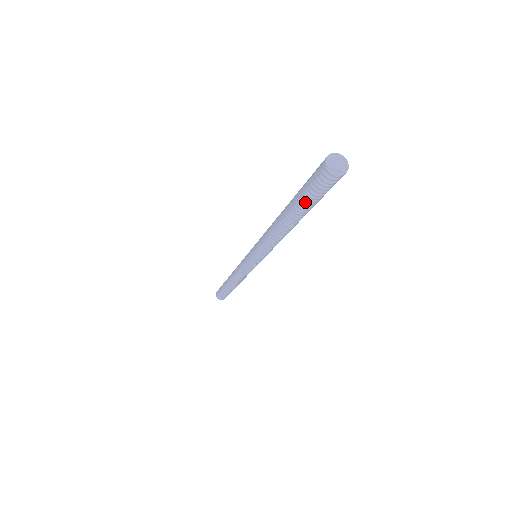
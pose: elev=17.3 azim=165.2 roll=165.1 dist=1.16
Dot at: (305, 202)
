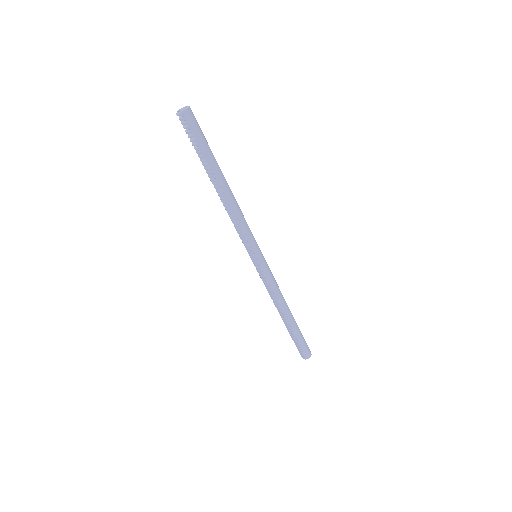
Dot at: (197, 153)
